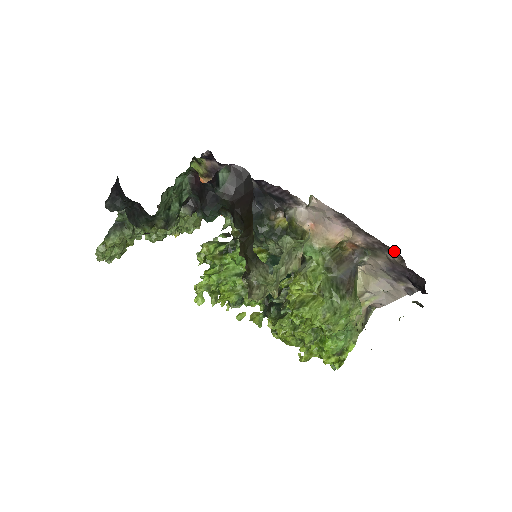
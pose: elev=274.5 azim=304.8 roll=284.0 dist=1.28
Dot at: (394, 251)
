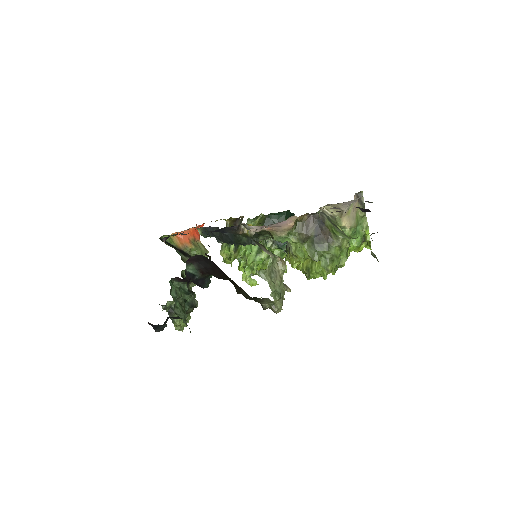
Dot at: occluded
